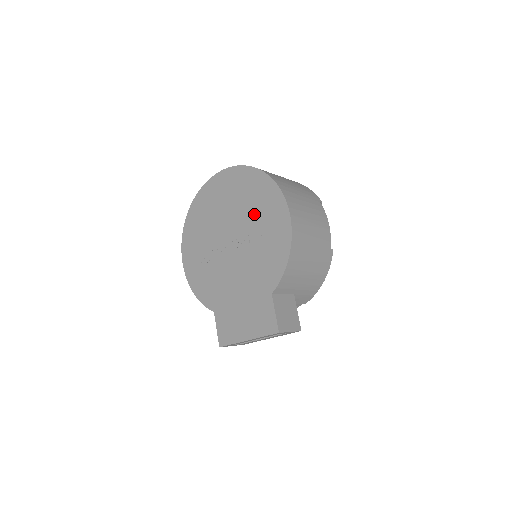
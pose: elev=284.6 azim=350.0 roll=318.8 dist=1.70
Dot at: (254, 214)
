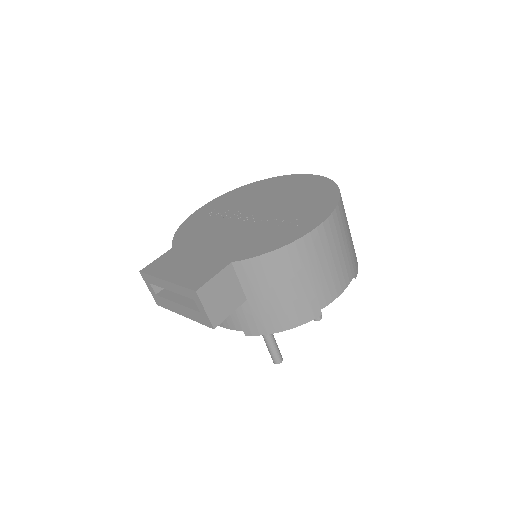
Dot at: (295, 208)
